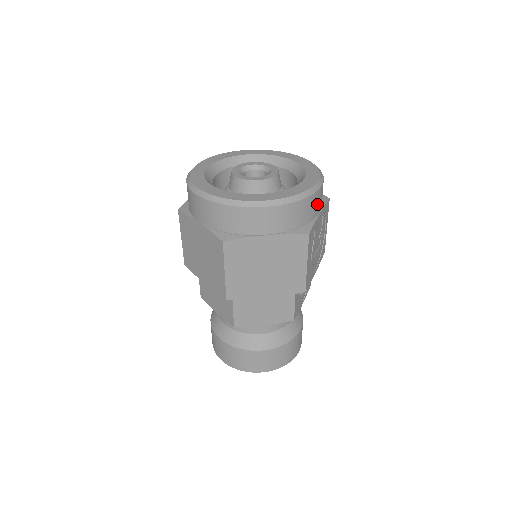
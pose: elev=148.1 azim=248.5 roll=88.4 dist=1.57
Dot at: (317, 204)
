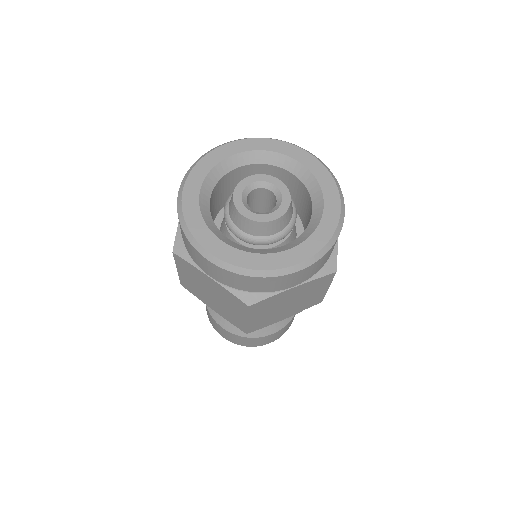
Dot at: occluded
